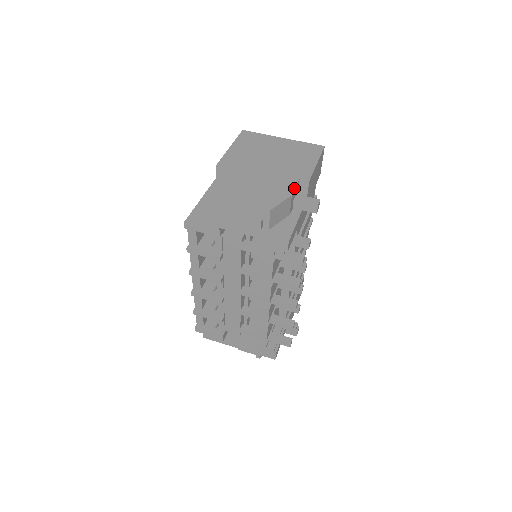
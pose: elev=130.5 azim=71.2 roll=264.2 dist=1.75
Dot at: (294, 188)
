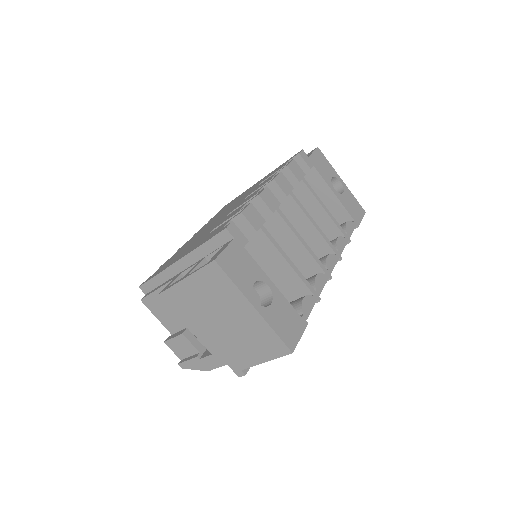
Dot at: (215, 368)
